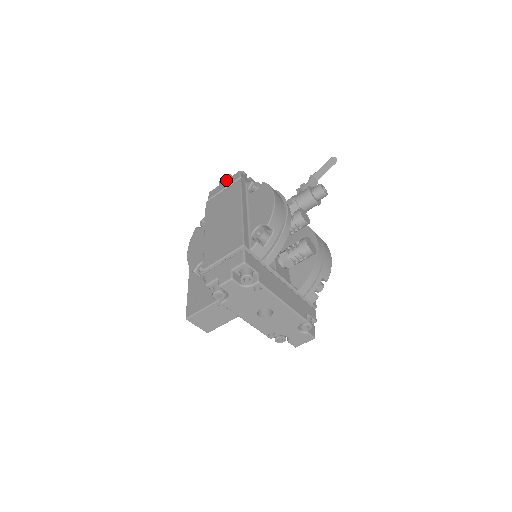
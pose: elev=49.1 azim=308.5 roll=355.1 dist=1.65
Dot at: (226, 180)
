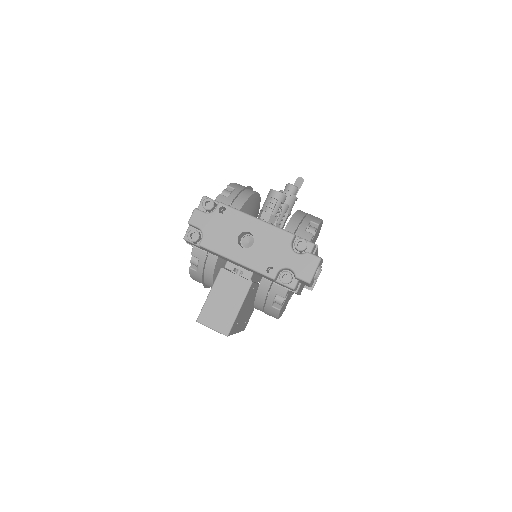
Dot at: occluded
